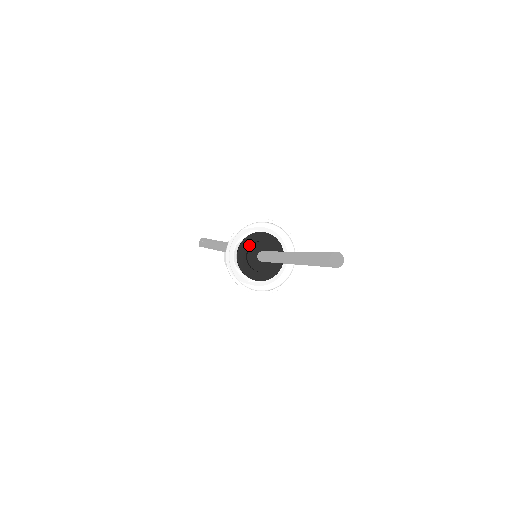
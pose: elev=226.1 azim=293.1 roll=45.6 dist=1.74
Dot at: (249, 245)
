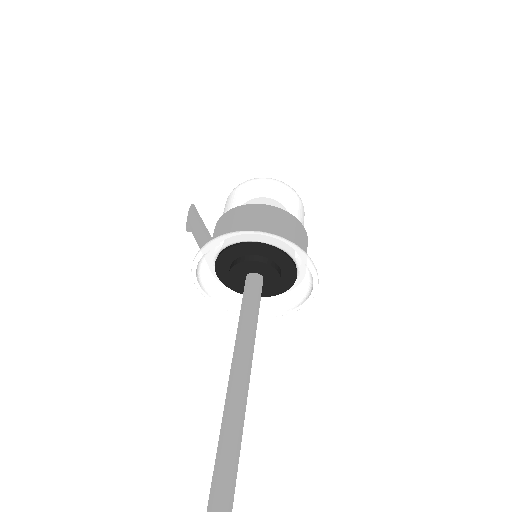
Dot at: (228, 265)
